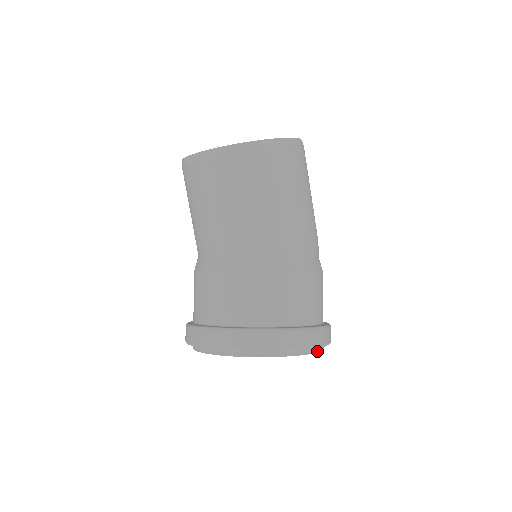
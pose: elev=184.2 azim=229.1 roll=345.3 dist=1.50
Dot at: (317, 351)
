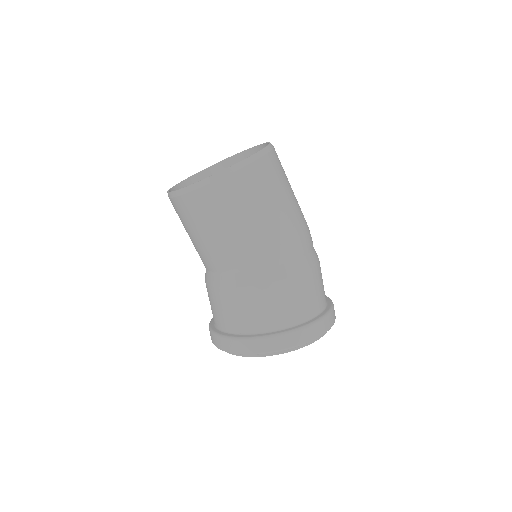
Dot at: (308, 344)
